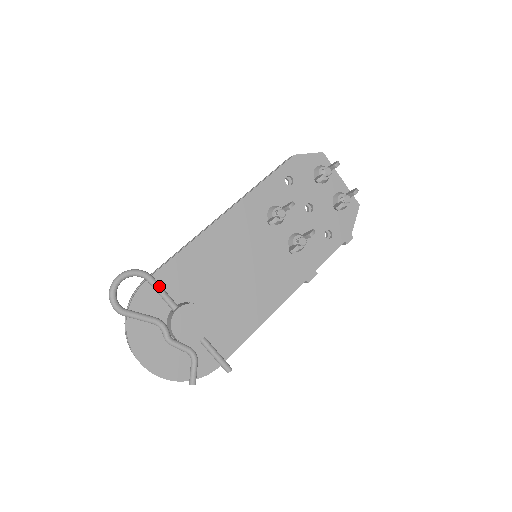
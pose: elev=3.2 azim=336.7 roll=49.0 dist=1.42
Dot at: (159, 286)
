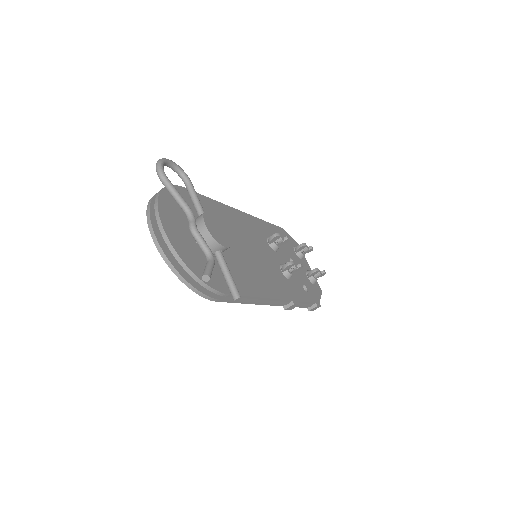
Dot at: occluded
